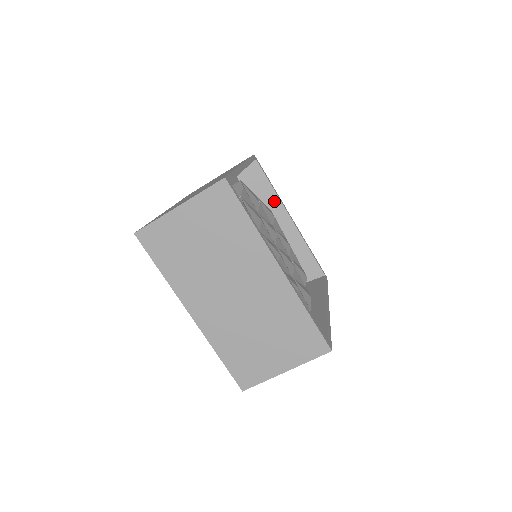
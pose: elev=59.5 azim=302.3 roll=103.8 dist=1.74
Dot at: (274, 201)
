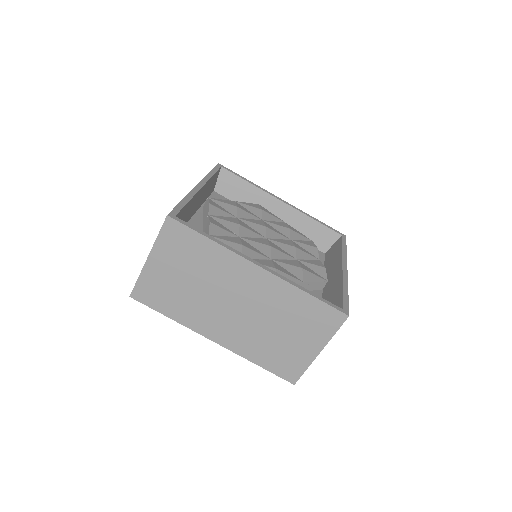
Dot at: (258, 194)
